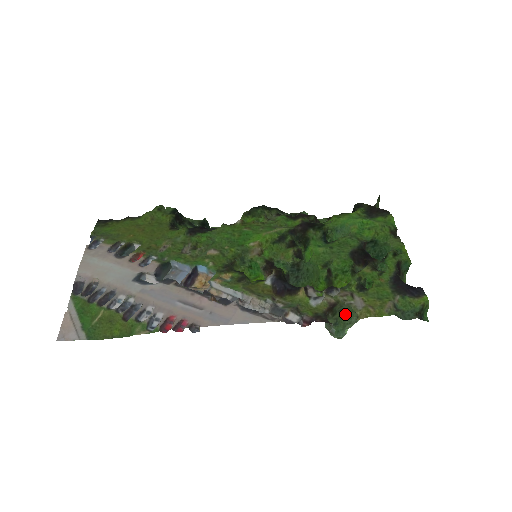
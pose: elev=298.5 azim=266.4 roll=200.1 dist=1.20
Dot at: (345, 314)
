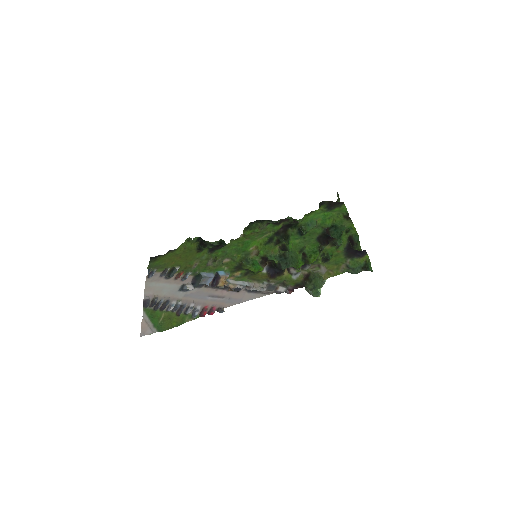
Dot at: (318, 280)
